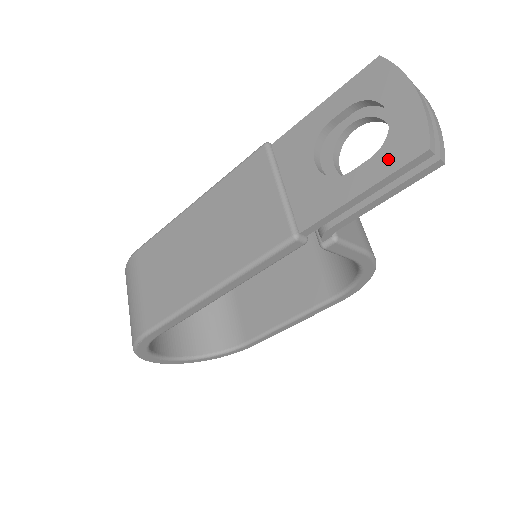
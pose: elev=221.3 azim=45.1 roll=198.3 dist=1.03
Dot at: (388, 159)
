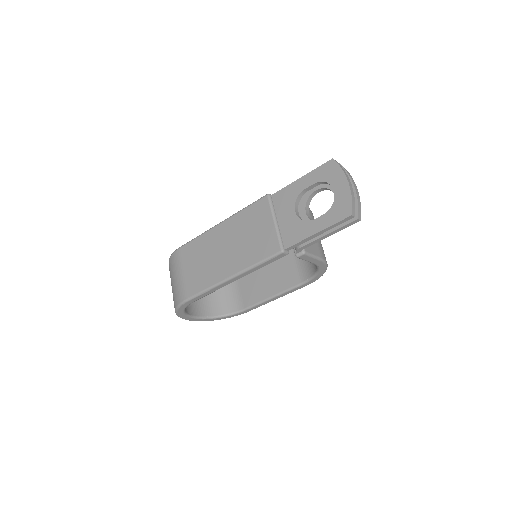
Dot at: (332, 217)
